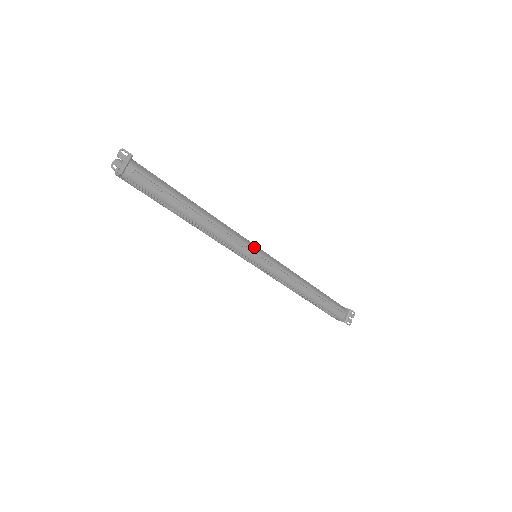
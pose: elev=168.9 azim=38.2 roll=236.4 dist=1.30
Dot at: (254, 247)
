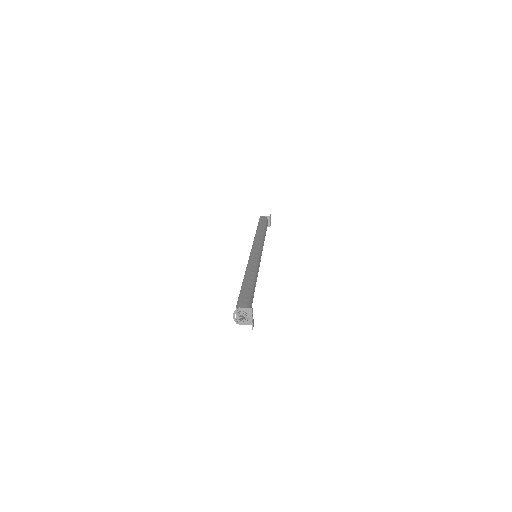
Dot at: (259, 255)
